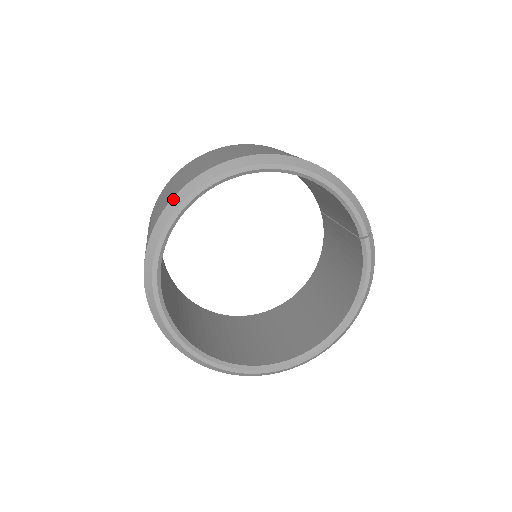
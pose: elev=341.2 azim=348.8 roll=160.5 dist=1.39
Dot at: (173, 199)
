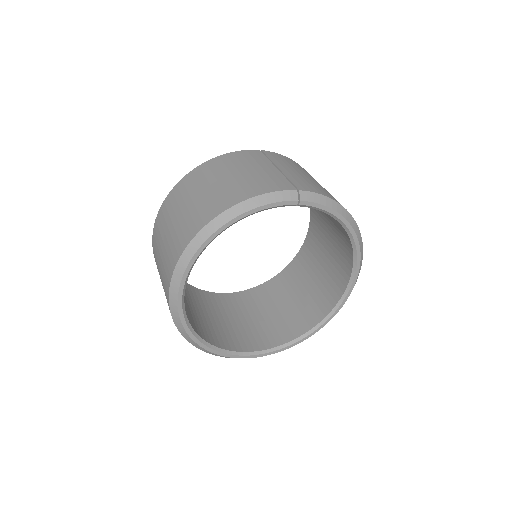
Dot at: (177, 328)
